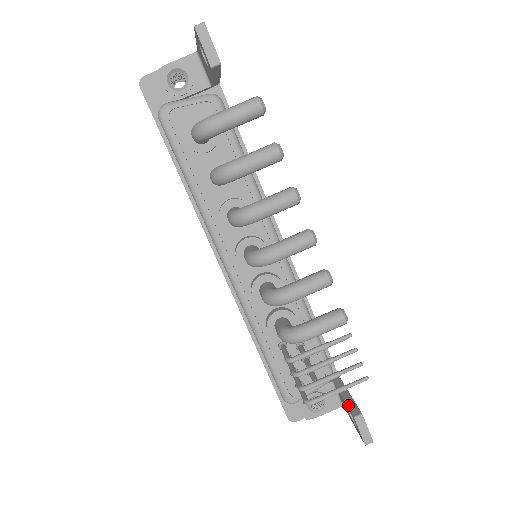
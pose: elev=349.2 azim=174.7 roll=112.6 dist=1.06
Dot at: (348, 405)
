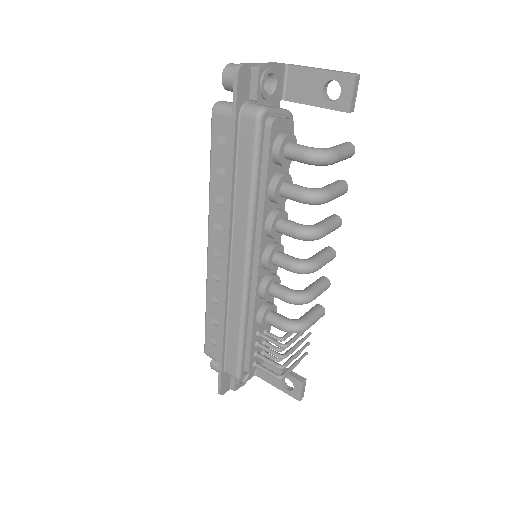
Dot at: (290, 374)
